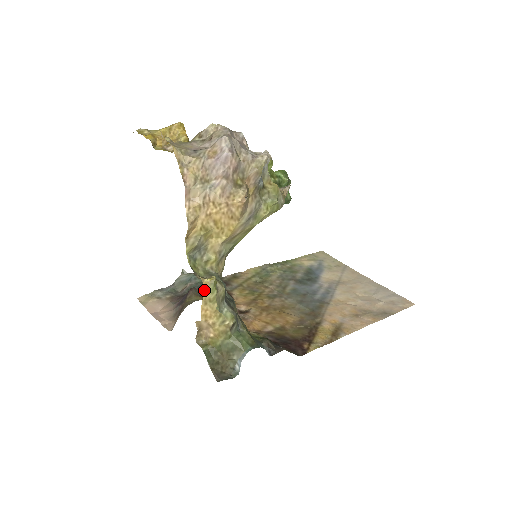
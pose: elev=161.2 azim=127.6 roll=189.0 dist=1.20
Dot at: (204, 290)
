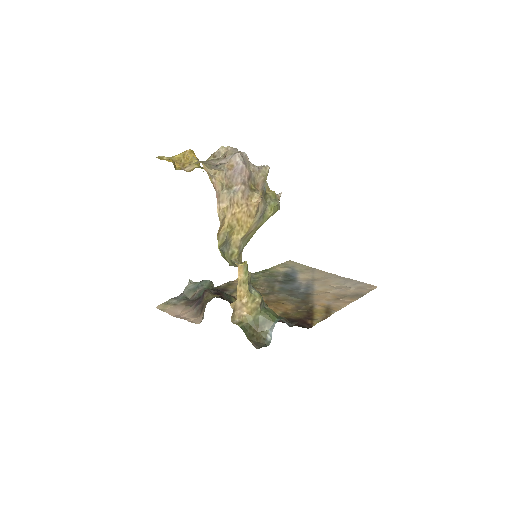
Dot at: (239, 273)
